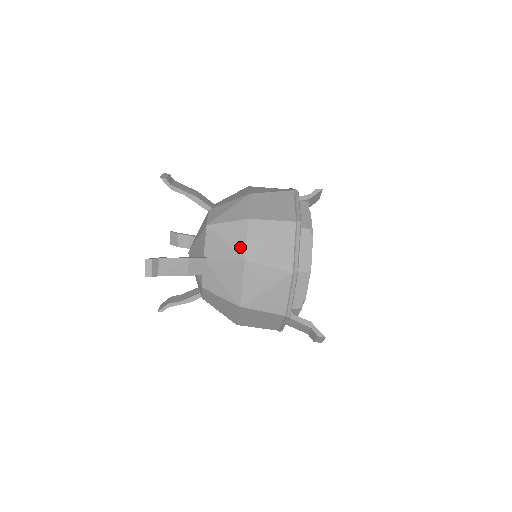
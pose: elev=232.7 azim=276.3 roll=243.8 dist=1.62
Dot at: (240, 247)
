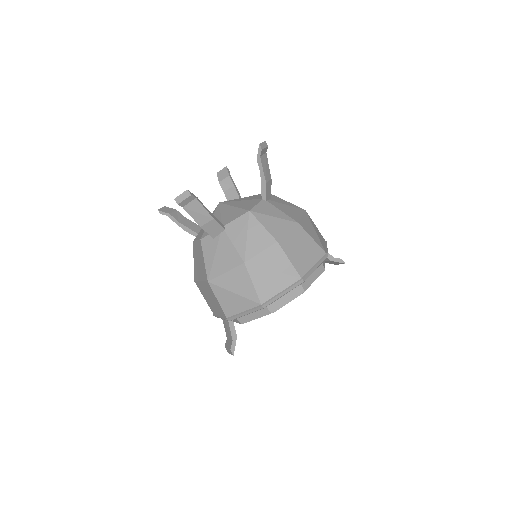
Dot at: (251, 251)
